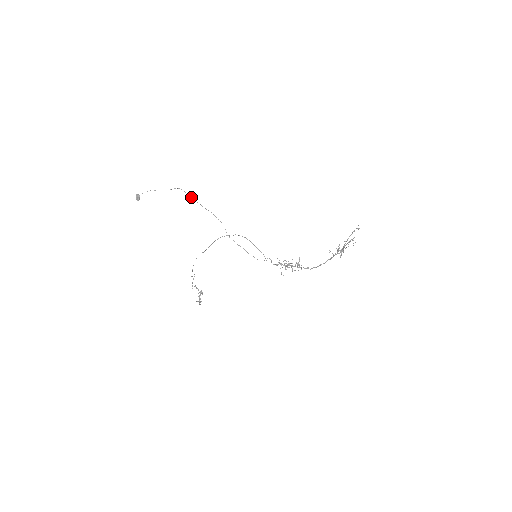
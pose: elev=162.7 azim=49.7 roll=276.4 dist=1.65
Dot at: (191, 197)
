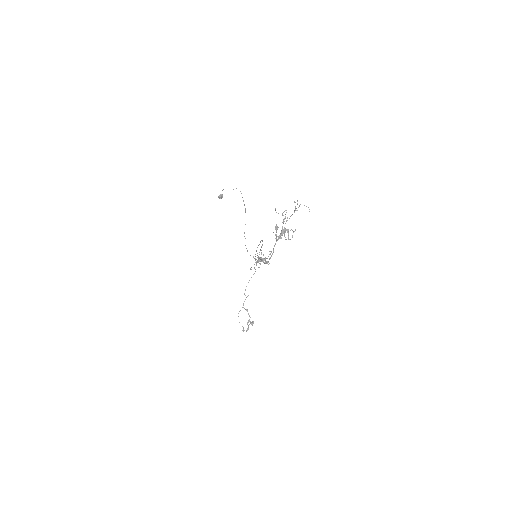
Dot at: occluded
